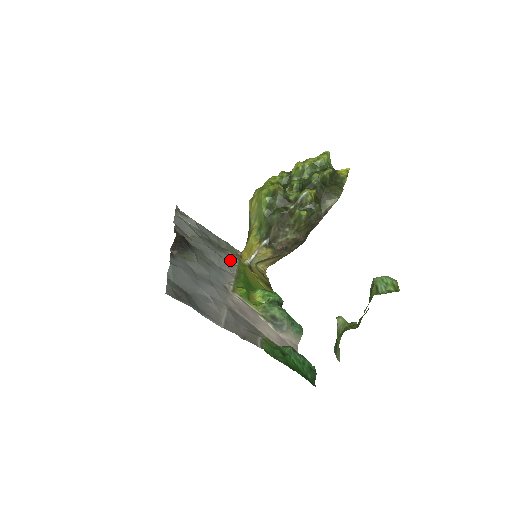
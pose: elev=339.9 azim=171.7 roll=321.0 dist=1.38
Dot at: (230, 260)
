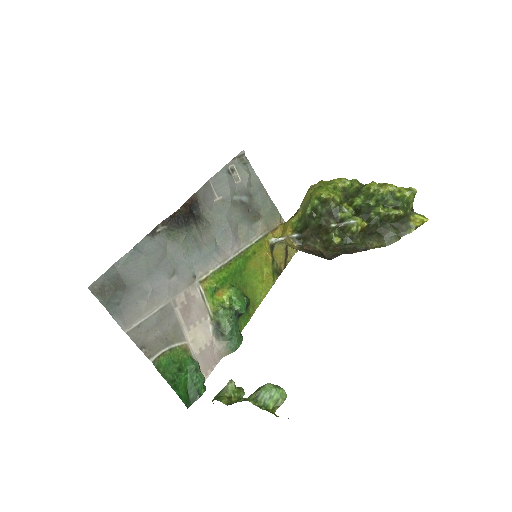
Dot at: (250, 235)
